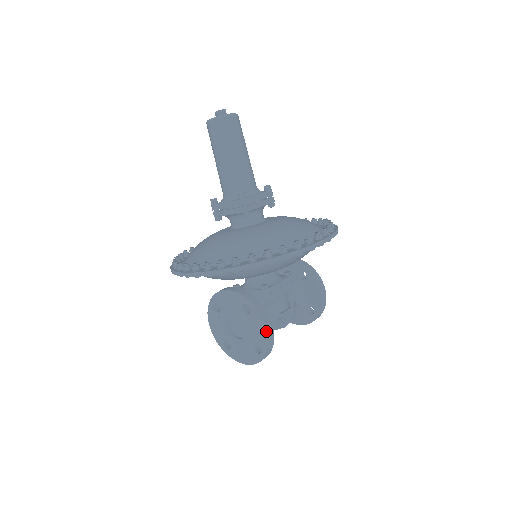
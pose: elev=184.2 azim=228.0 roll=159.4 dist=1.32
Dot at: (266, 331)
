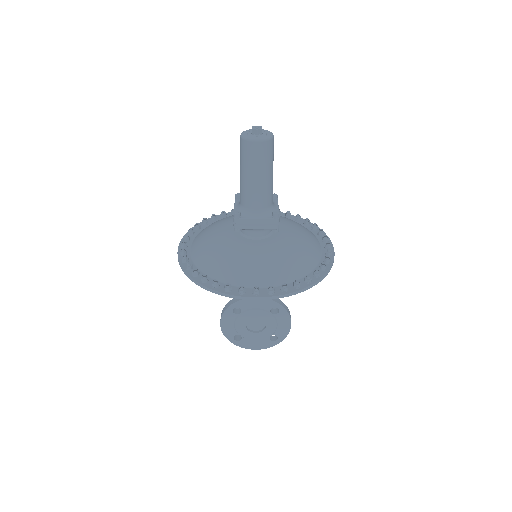
Dot at: (290, 325)
